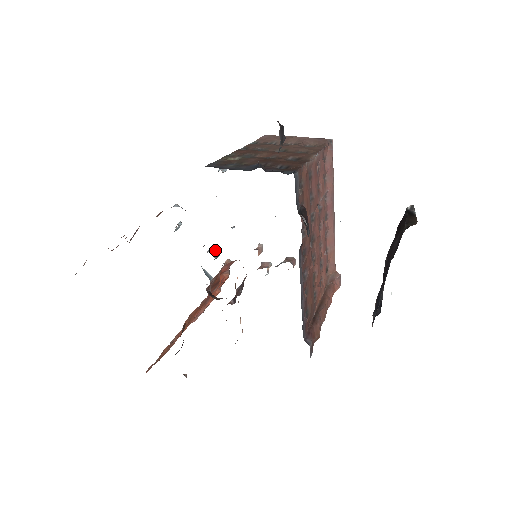
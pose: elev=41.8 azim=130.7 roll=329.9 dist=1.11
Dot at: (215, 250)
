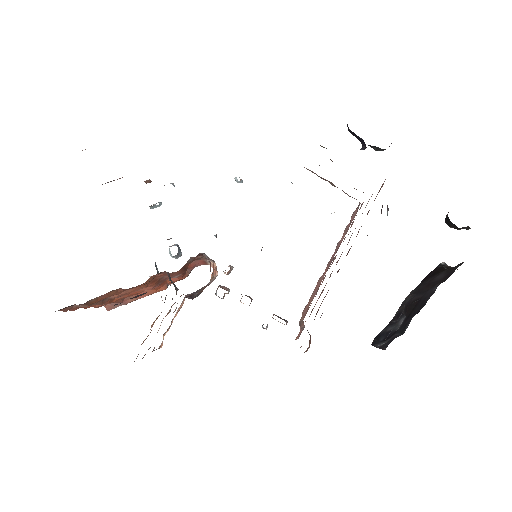
Dot at: (180, 249)
